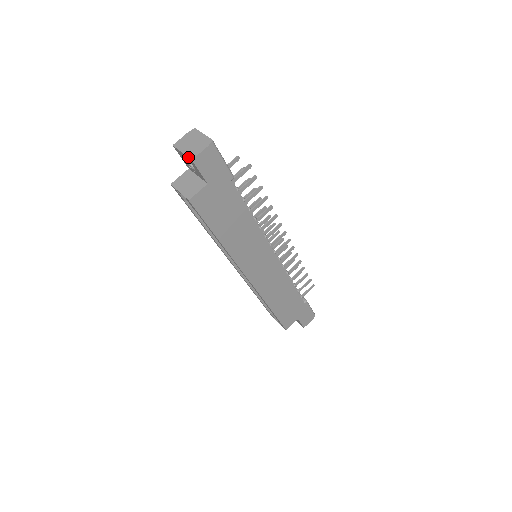
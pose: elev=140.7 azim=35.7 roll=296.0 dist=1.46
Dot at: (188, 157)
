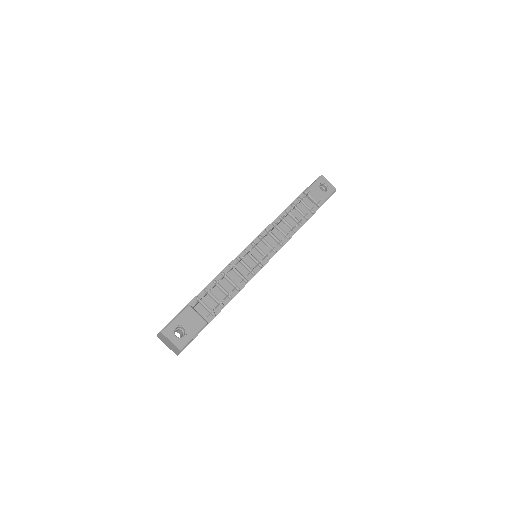
Dot at: occluded
